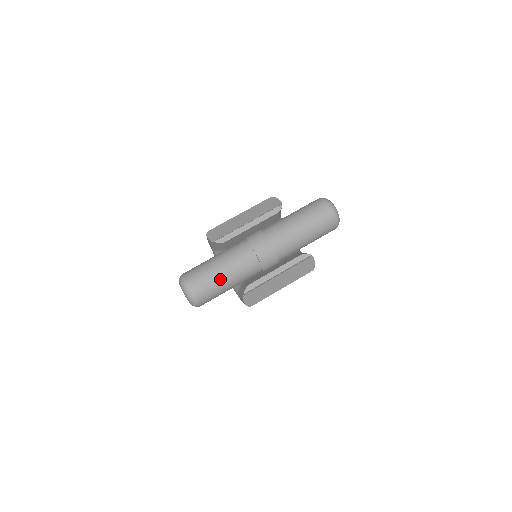
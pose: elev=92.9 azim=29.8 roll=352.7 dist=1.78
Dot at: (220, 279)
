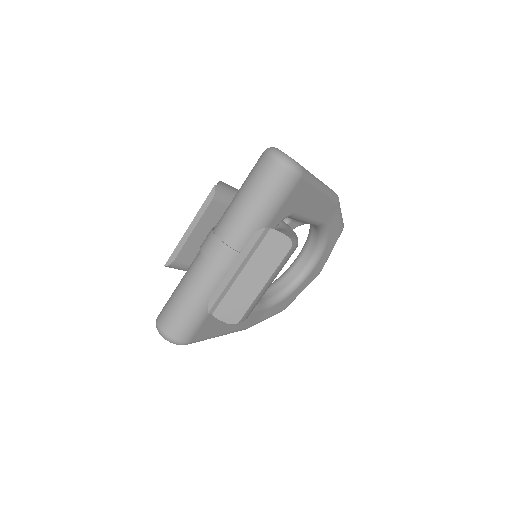
Dot at: (184, 305)
